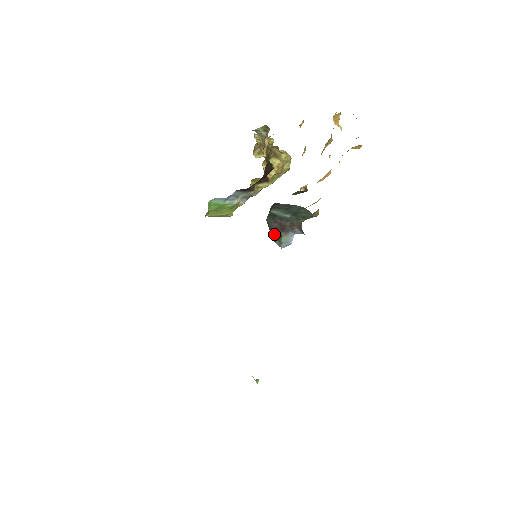
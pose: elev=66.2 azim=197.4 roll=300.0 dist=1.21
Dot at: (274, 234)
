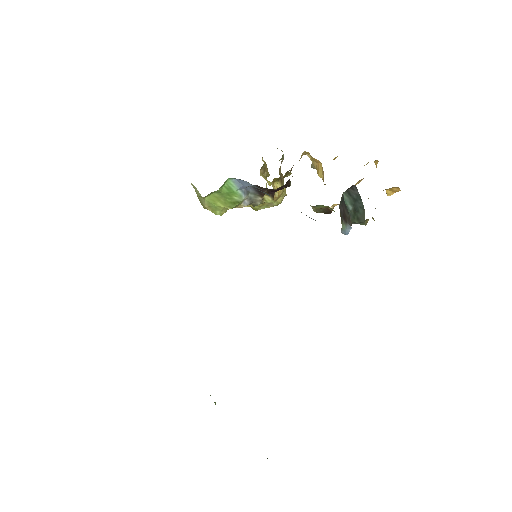
Dot at: (340, 215)
